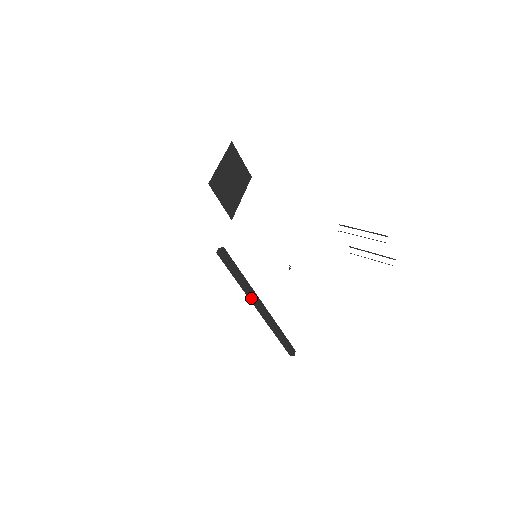
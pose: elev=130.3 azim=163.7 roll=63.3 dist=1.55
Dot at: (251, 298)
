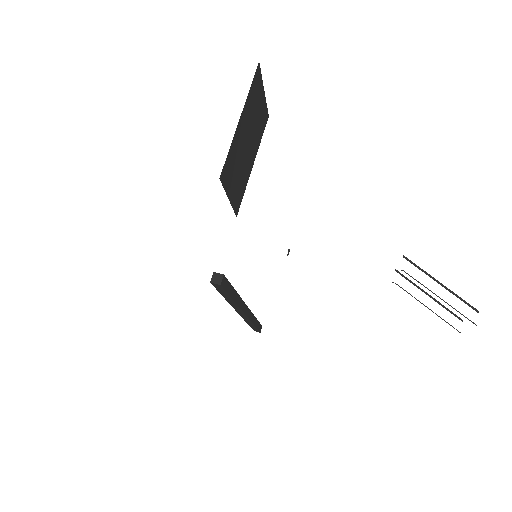
Dot at: (236, 308)
